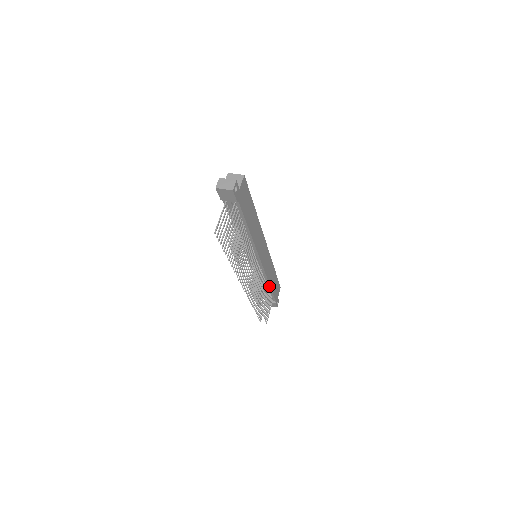
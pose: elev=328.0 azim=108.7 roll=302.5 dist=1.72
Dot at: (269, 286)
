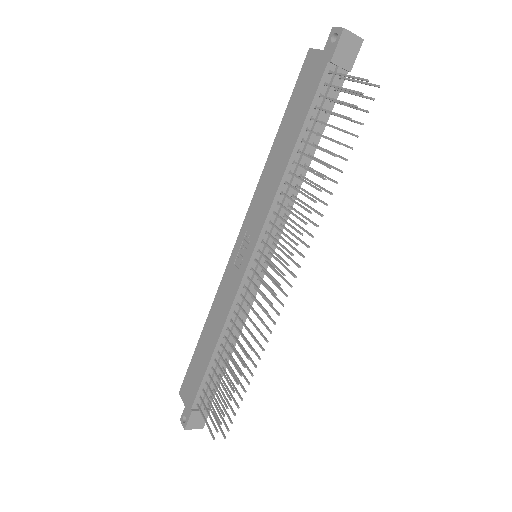
Dot at: occluded
